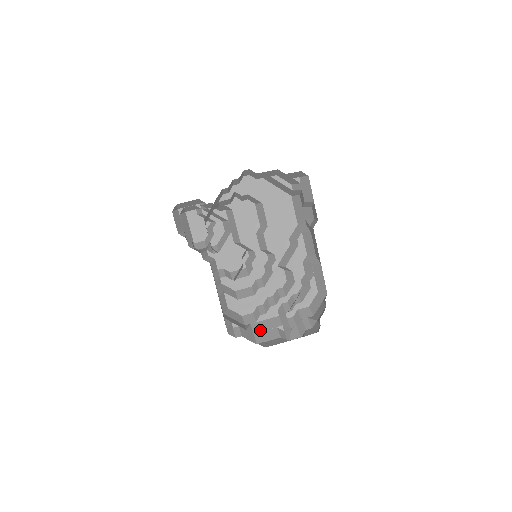
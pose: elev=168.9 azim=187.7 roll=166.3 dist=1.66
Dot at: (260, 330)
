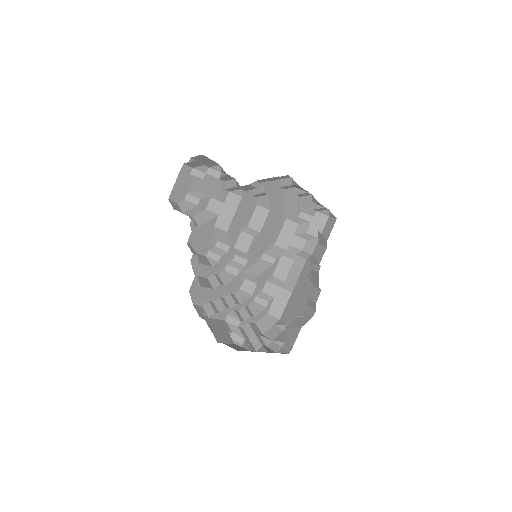
Dot at: (215, 328)
